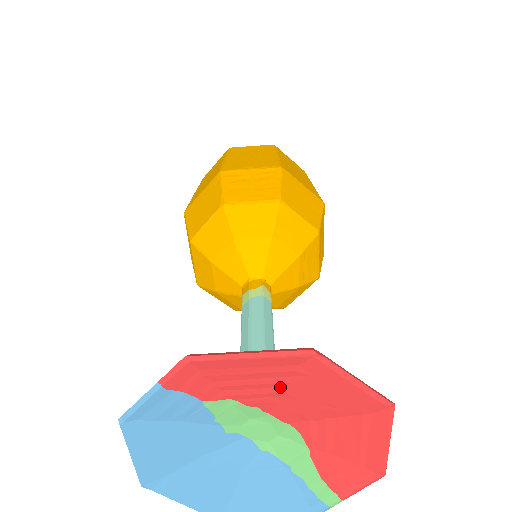
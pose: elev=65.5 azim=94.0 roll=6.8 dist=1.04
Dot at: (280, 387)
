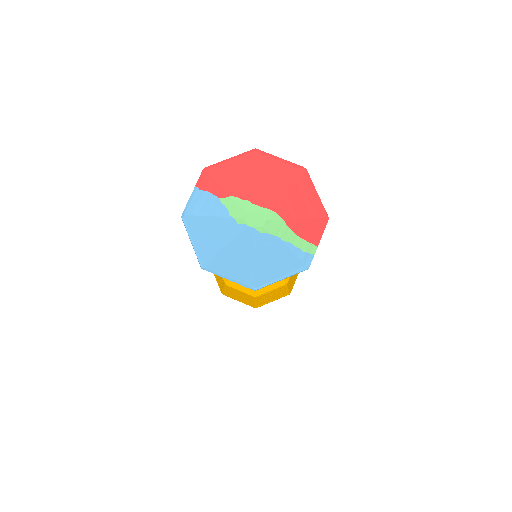
Dot at: (252, 180)
